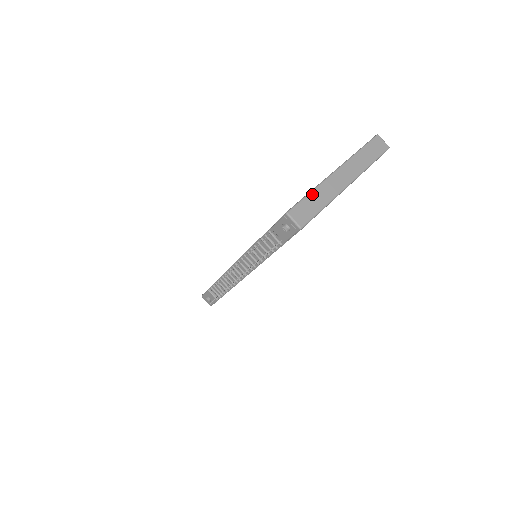
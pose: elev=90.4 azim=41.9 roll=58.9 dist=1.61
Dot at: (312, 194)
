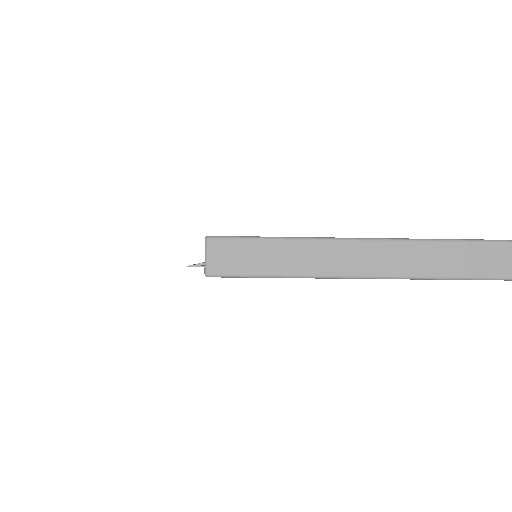
Dot at: (280, 242)
